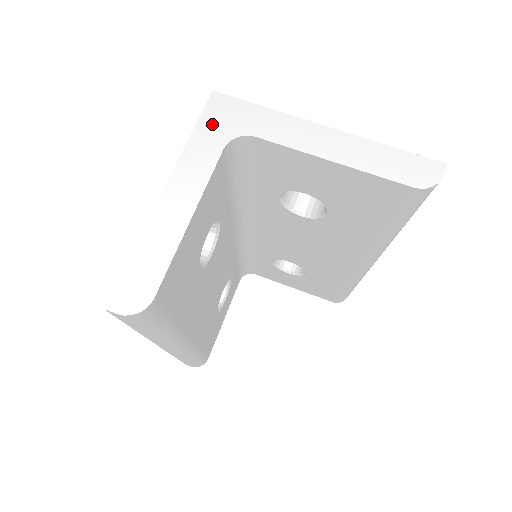
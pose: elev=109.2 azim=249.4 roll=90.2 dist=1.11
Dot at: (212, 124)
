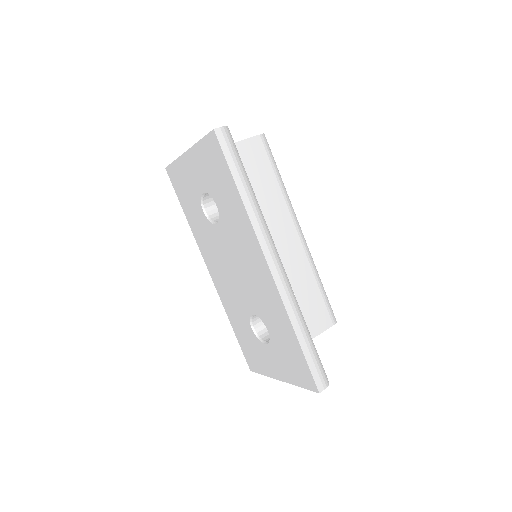
Dot at: occluded
